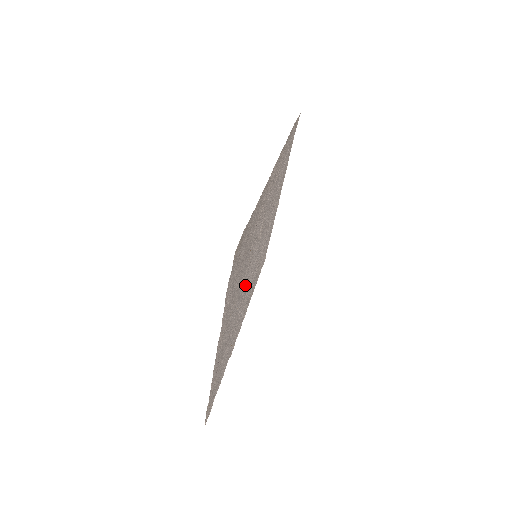
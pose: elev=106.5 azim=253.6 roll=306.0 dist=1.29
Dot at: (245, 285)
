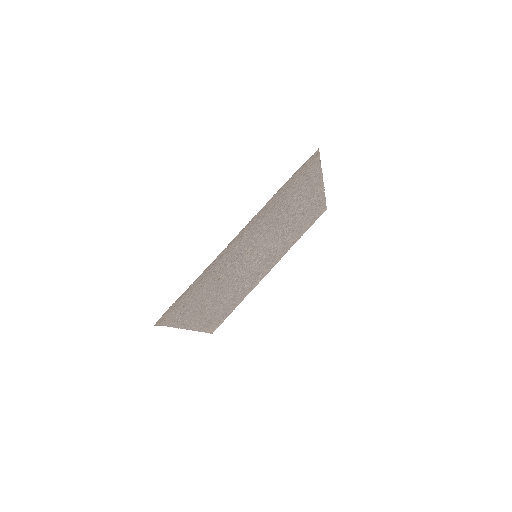
Dot at: (239, 277)
